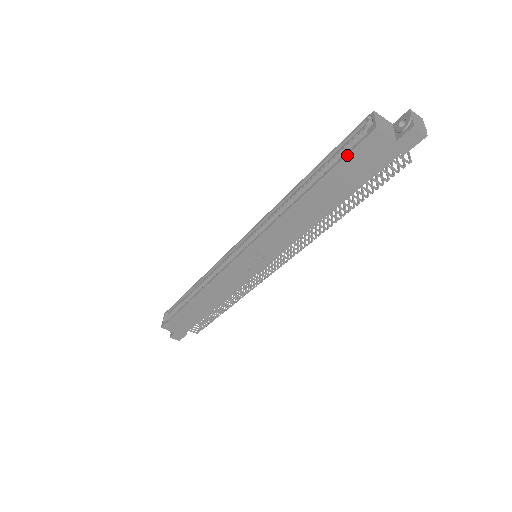
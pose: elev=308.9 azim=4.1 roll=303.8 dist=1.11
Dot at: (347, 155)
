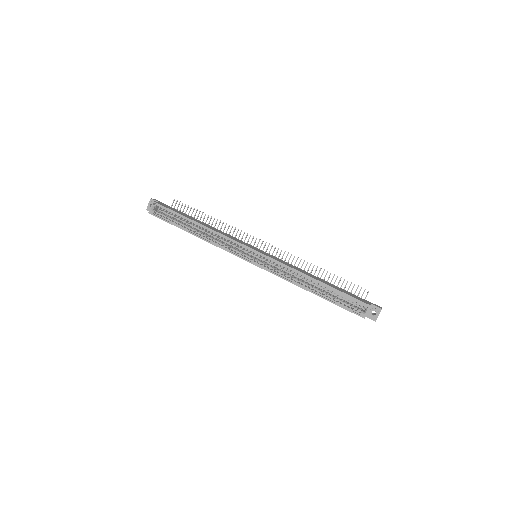
Dot at: (345, 309)
